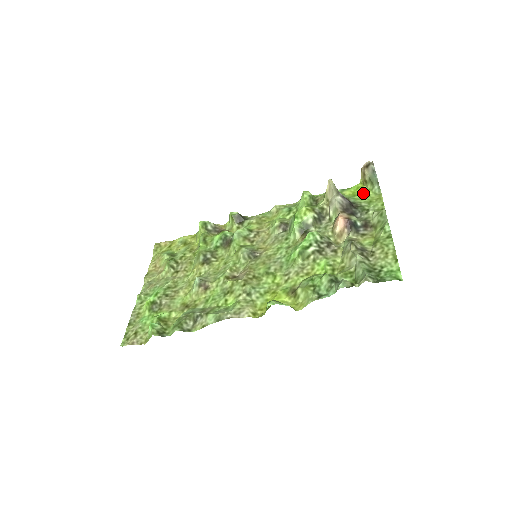
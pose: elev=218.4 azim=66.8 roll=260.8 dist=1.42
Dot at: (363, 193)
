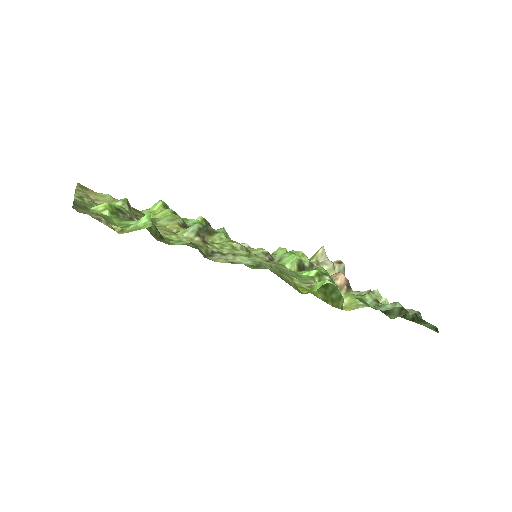
Dot at: occluded
